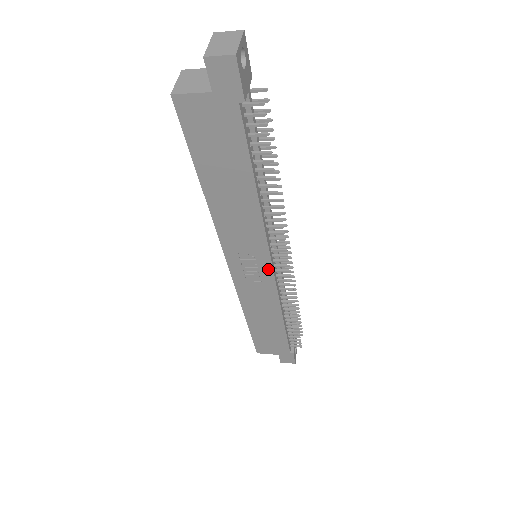
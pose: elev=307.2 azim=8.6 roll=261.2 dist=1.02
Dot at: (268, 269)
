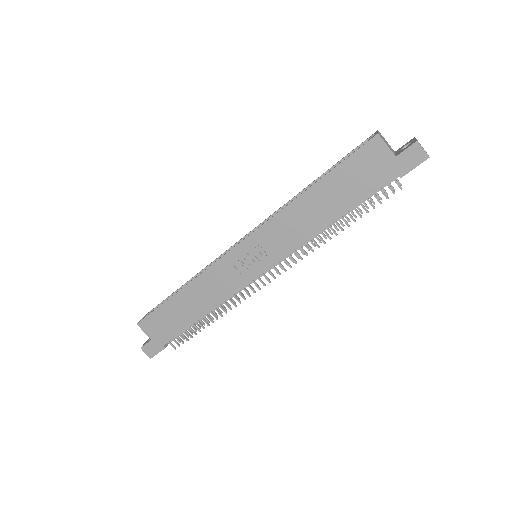
Dot at: (260, 270)
